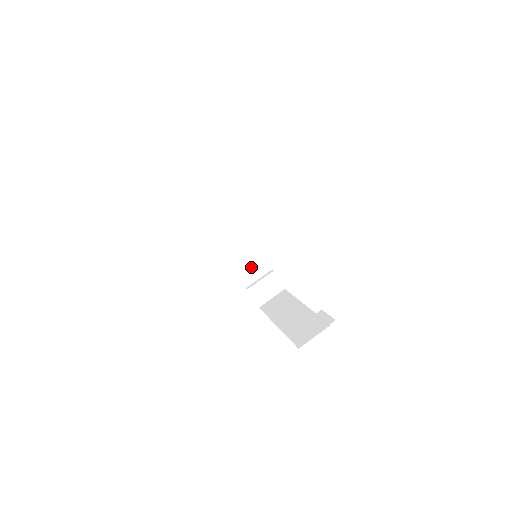
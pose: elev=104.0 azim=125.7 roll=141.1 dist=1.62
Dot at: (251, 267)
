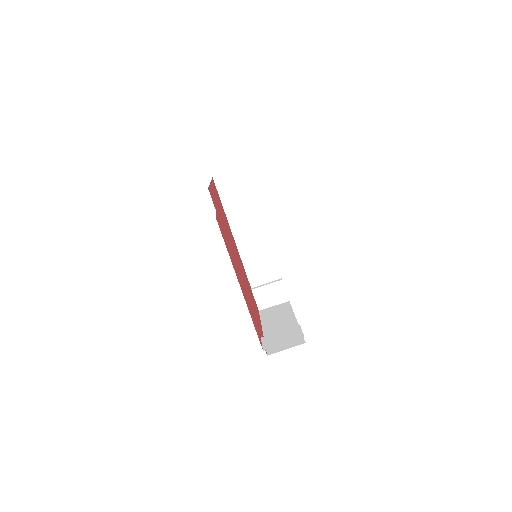
Dot at: (261, 270)
